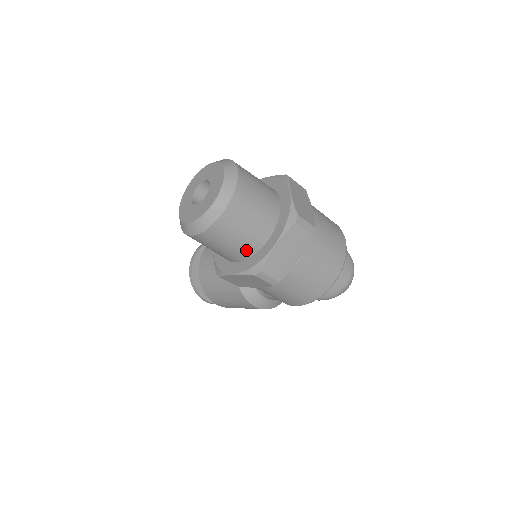
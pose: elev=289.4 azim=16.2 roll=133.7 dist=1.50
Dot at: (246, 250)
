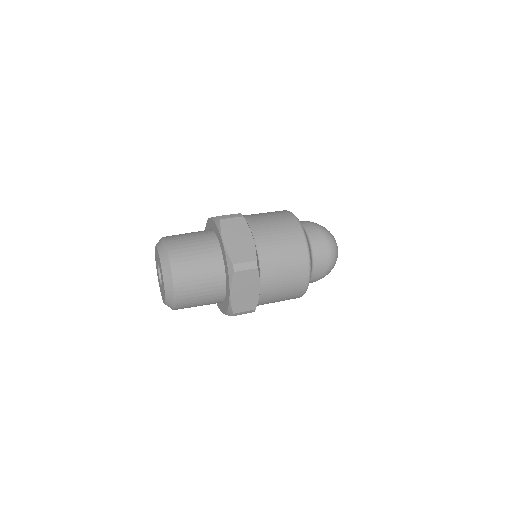
Dot at: (216, 300)
